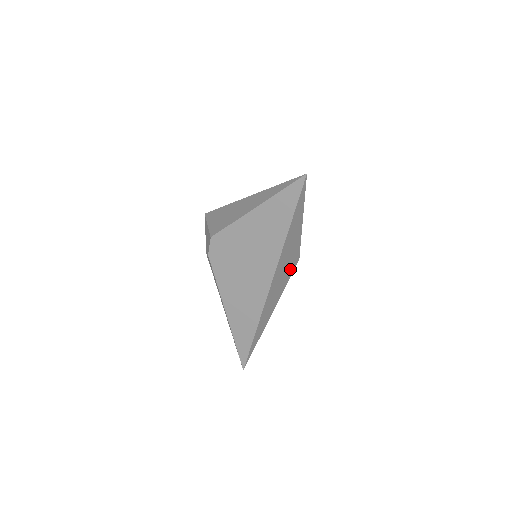
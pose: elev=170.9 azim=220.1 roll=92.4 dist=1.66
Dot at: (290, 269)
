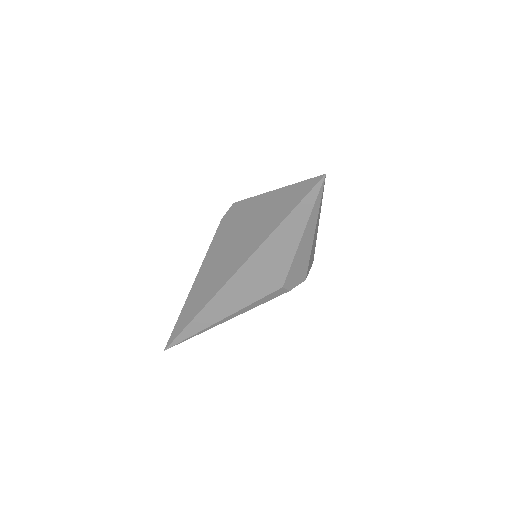
Dot at: (267, 285)
